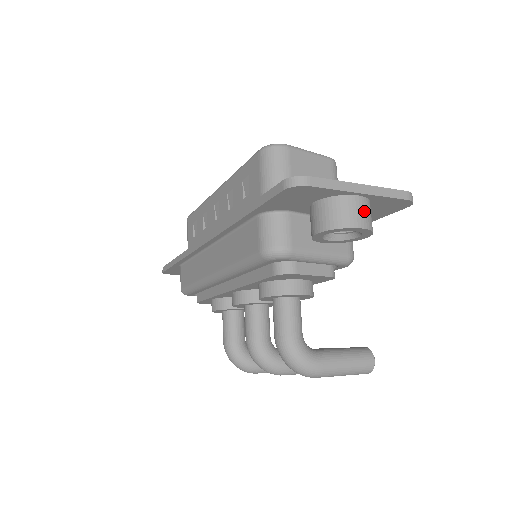
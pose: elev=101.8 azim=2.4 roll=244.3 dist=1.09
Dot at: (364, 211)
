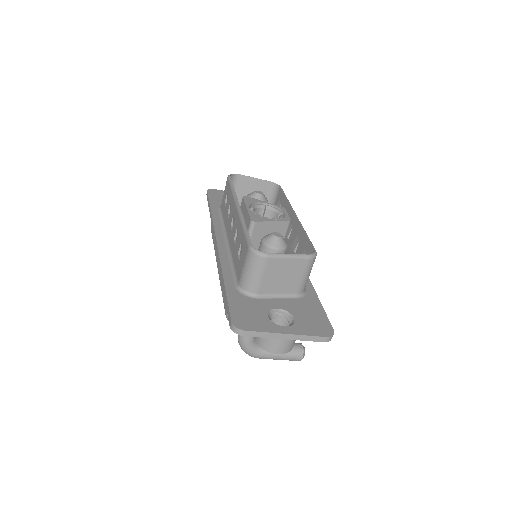
Dot at: (285, 345)
